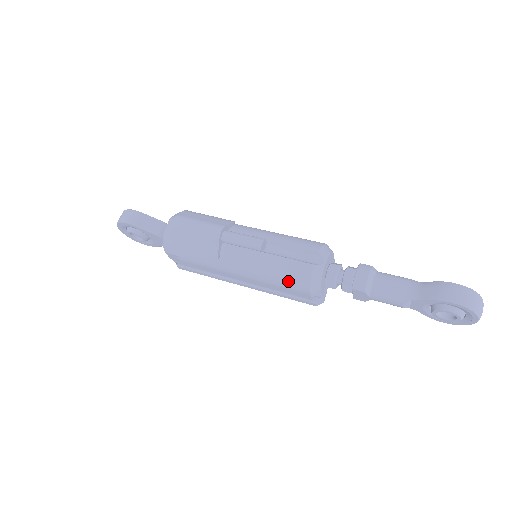
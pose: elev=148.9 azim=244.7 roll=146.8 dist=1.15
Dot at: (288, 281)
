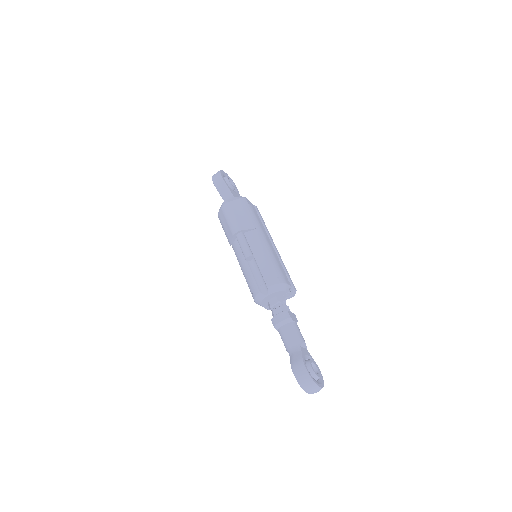
Dot at: (249, 287)
